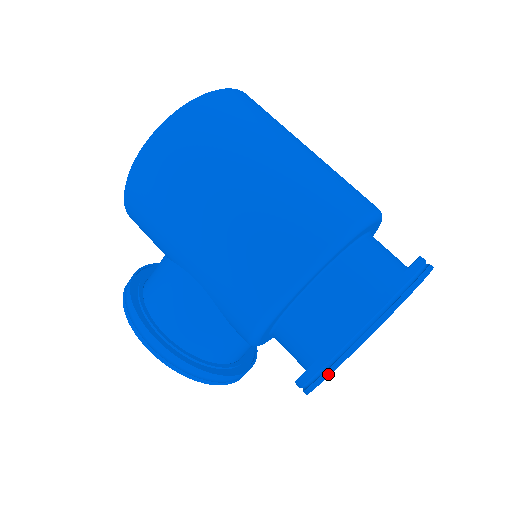
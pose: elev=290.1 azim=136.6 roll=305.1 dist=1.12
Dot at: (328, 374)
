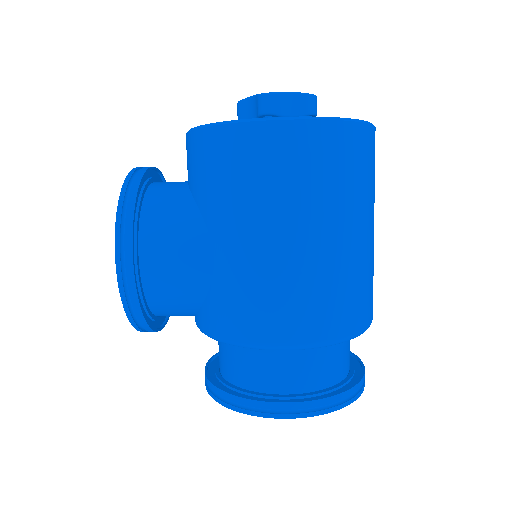
Dot at: (259, 415)
